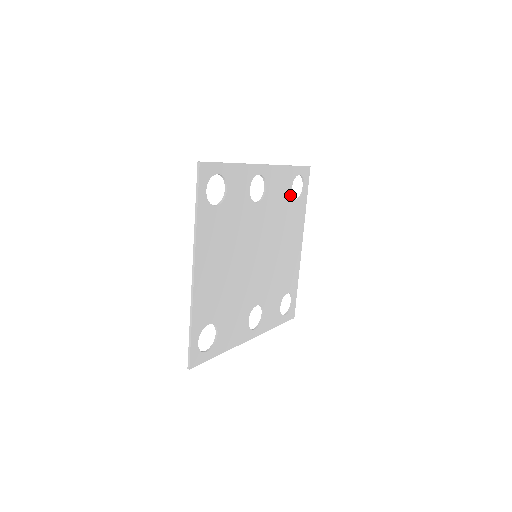
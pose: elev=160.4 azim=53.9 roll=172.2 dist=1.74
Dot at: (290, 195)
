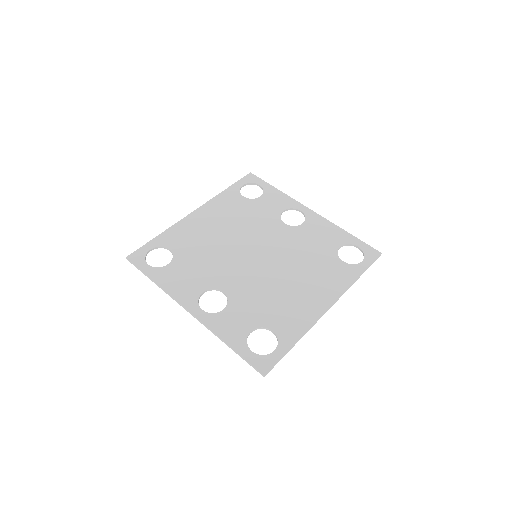
Dot at: (334, 251)
